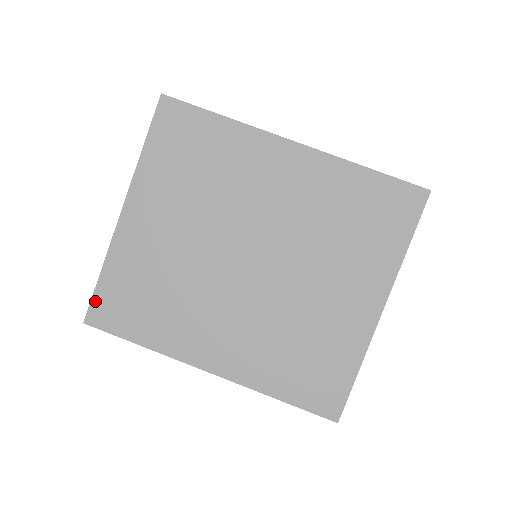
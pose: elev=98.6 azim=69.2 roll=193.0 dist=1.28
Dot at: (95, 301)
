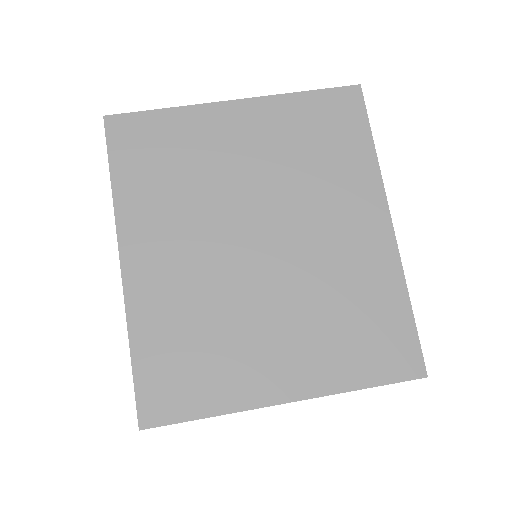
Dot at: (133, 117)
